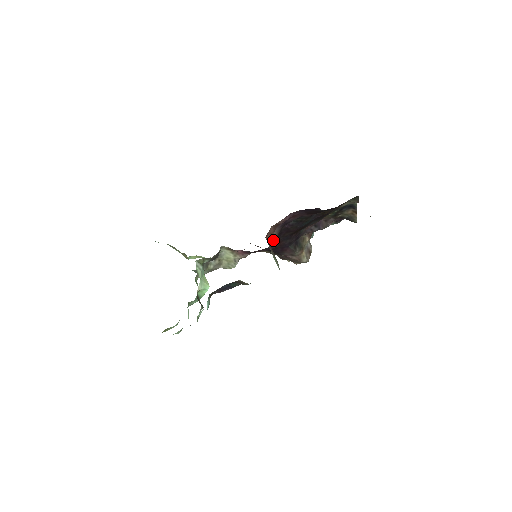
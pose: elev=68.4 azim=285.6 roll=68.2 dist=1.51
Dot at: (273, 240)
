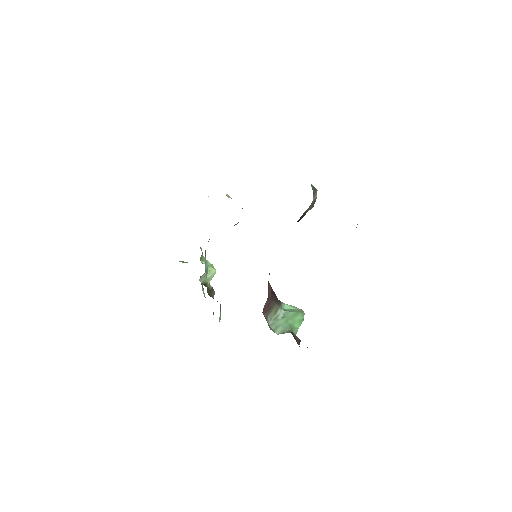
Dot at: occluded
